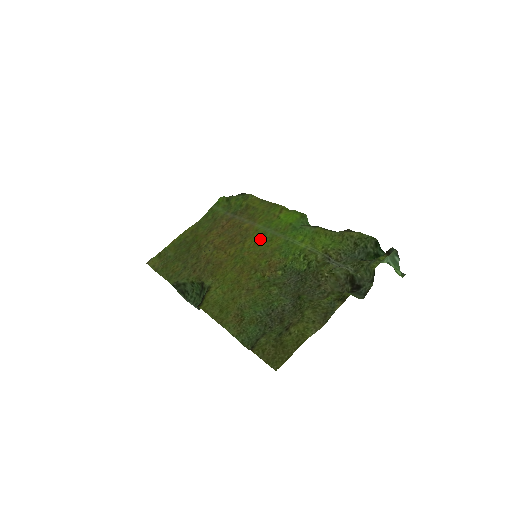
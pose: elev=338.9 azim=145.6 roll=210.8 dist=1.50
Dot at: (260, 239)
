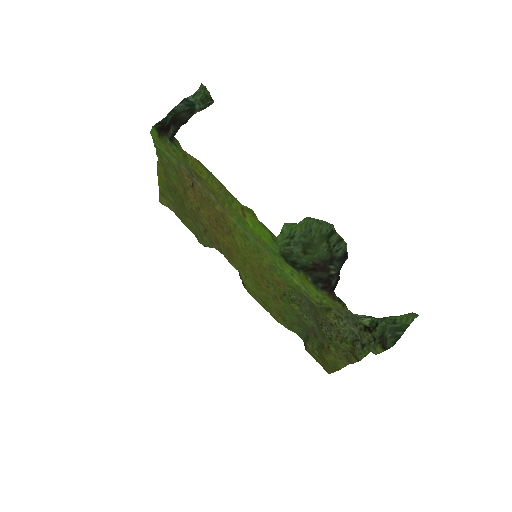
Dot at: (247, 244)
